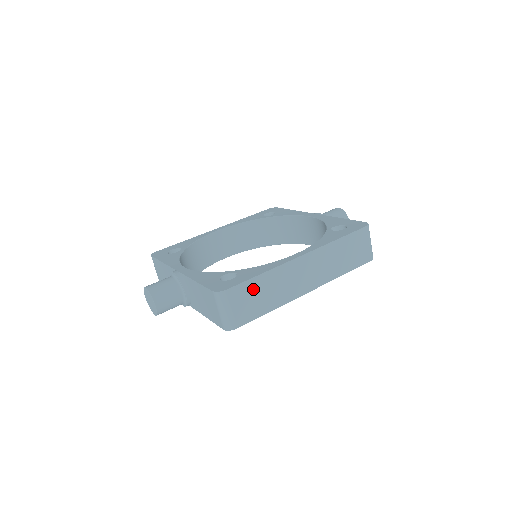
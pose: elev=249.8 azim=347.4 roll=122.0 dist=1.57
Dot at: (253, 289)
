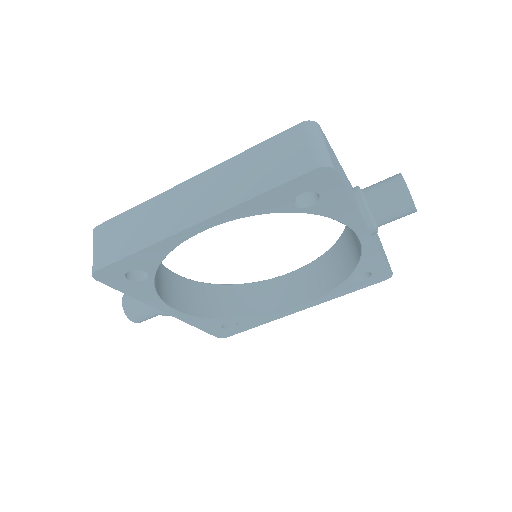
Dot at: (124, 224)
